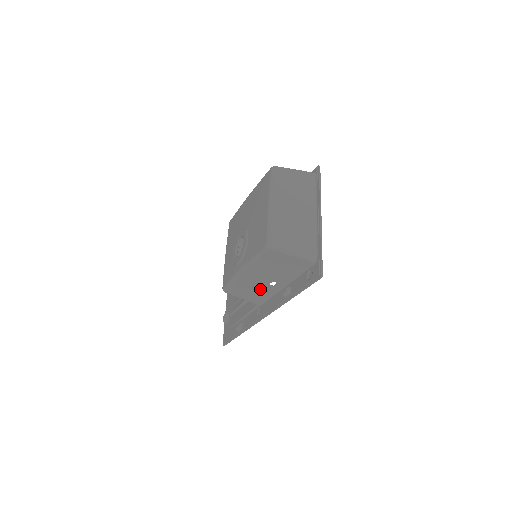
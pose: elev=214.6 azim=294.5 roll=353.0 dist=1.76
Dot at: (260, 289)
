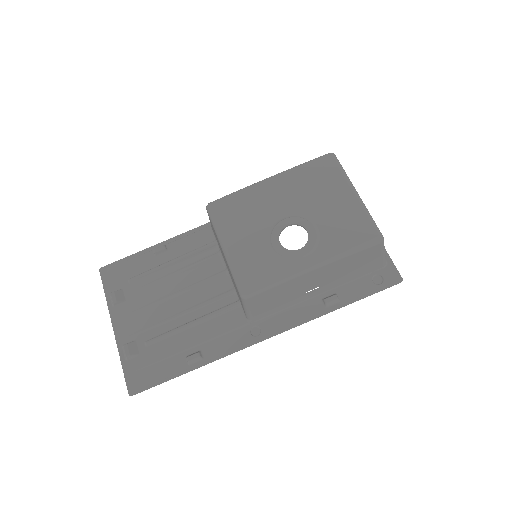
Dot at: (291, 297)
